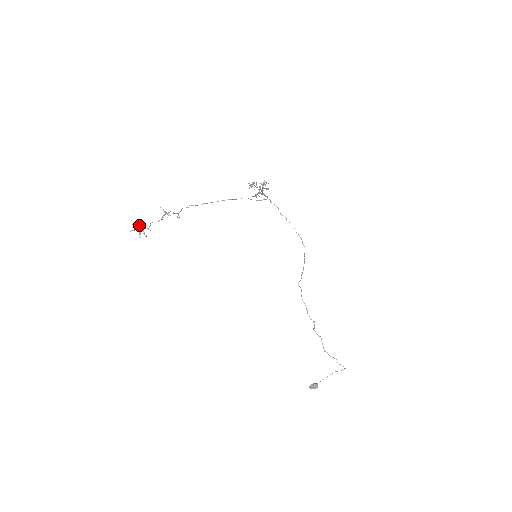
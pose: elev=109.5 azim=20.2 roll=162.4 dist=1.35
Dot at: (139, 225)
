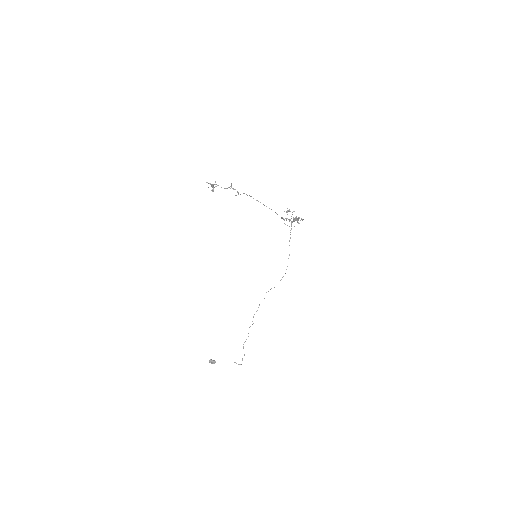
Dot at: (216, 184)
